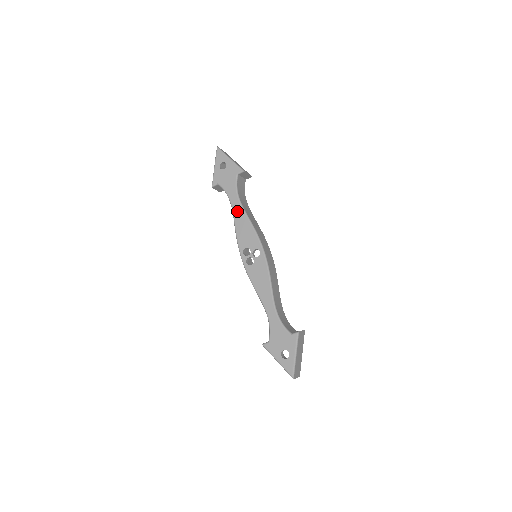
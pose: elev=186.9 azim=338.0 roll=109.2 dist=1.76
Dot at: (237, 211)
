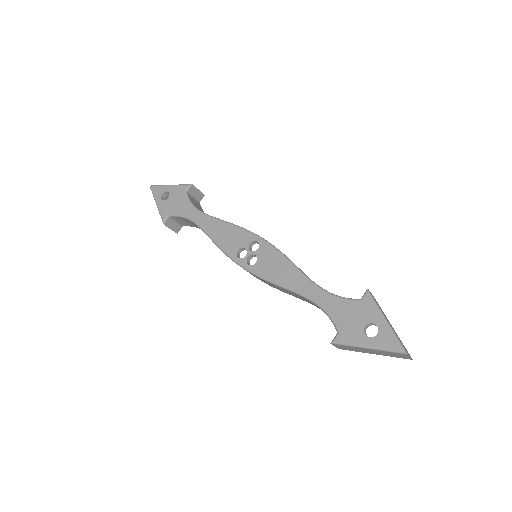
Dot at: (205, 223)
